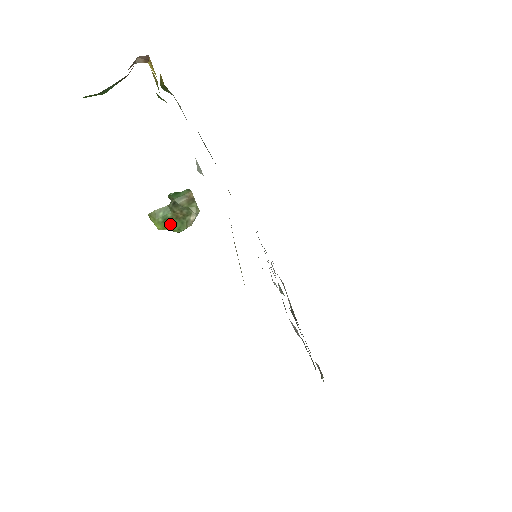
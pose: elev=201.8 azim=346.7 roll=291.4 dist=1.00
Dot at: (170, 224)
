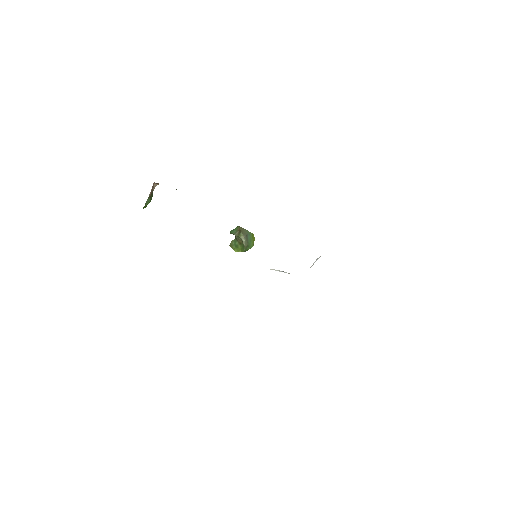
Dot at: (240, 248)
